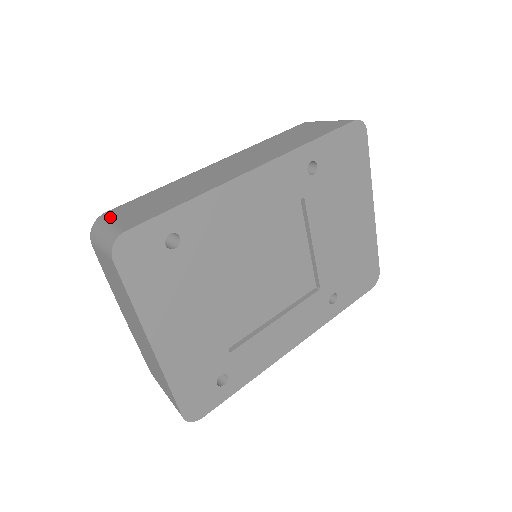
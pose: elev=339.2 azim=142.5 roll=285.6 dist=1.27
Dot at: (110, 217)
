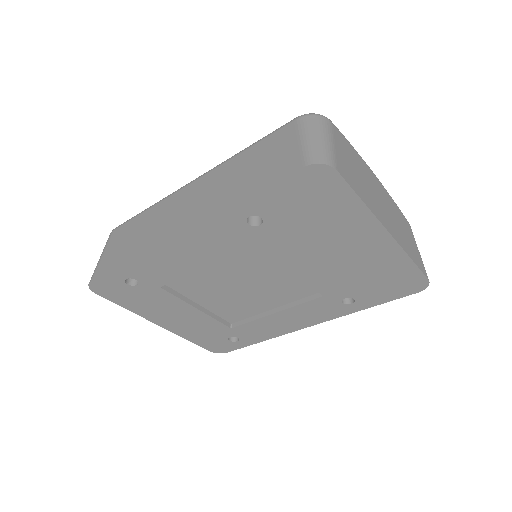
Dot at: (107, 244)
